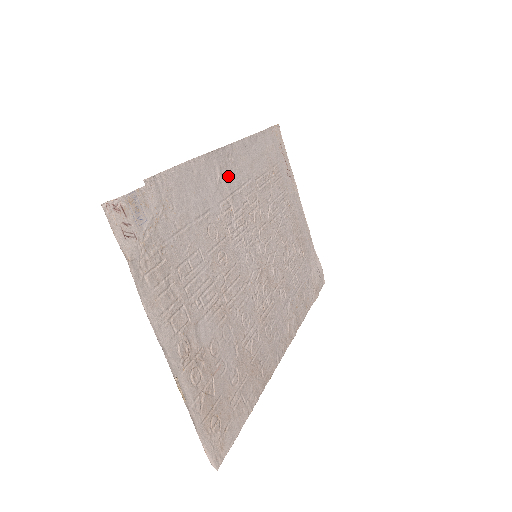
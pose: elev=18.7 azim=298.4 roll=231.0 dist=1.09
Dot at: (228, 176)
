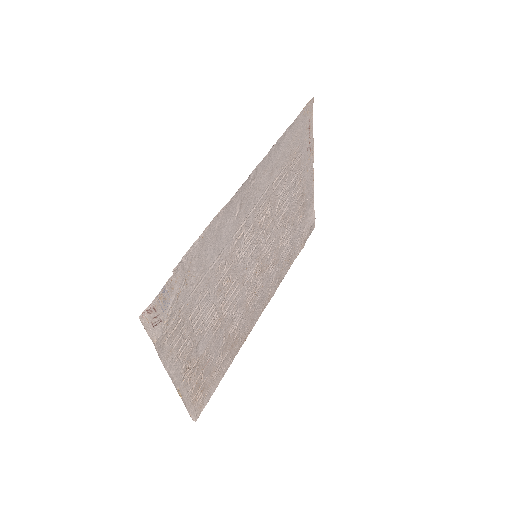
Dot at: (247, 203)
